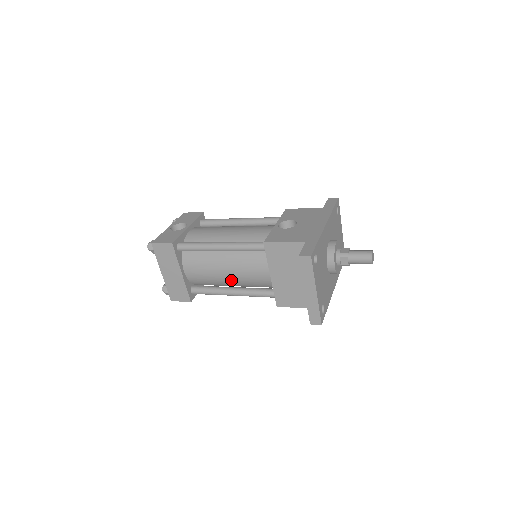
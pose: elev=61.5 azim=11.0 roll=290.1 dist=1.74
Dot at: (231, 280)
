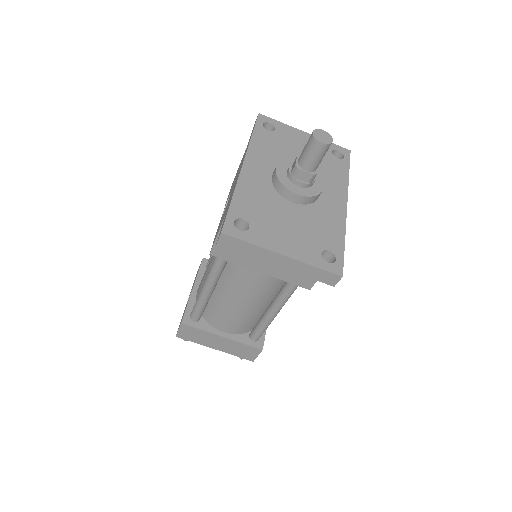
Dot at: (255, 304)
